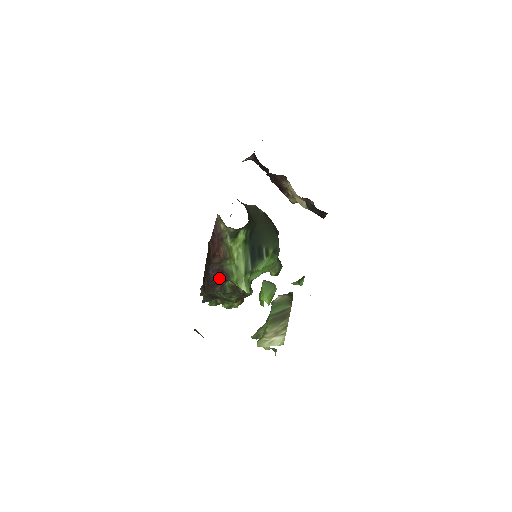
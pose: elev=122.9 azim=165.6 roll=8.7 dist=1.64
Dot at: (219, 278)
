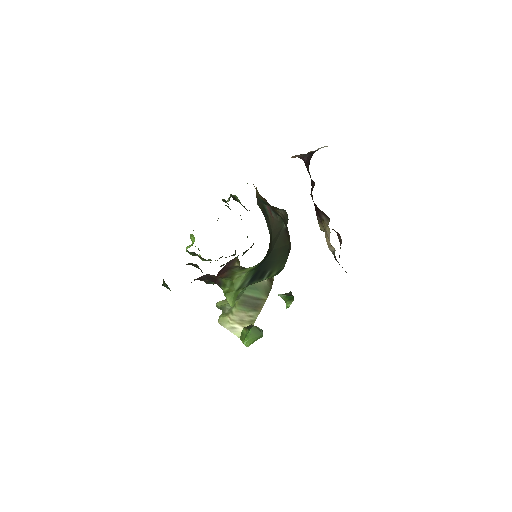
Dot at: (209, 279)
